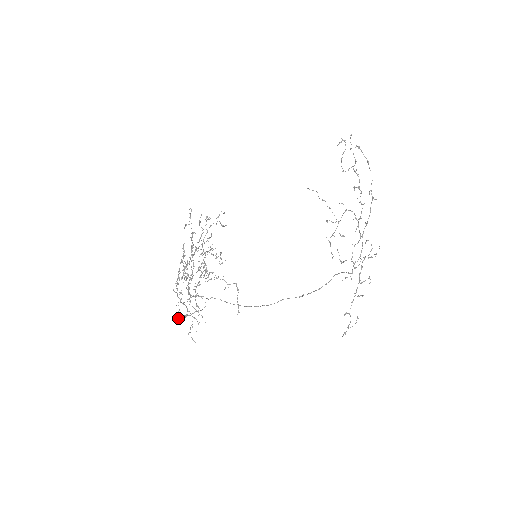
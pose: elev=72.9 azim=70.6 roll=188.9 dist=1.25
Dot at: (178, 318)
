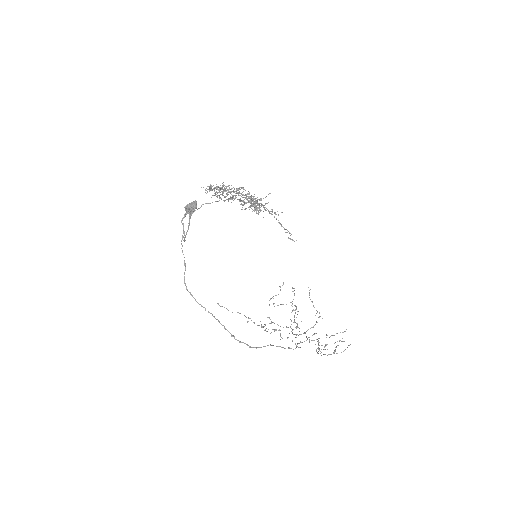
Dot at: (192, 205)
